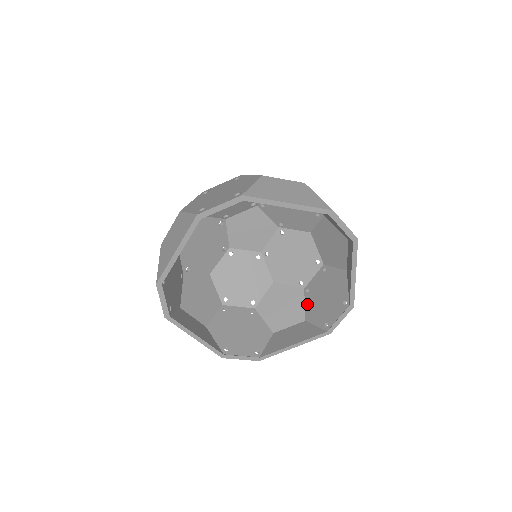
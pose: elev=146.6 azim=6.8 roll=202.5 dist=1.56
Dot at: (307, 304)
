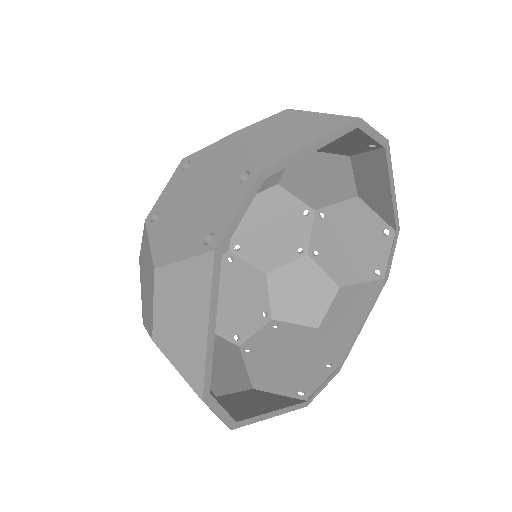
Dot at: (327, 268)
